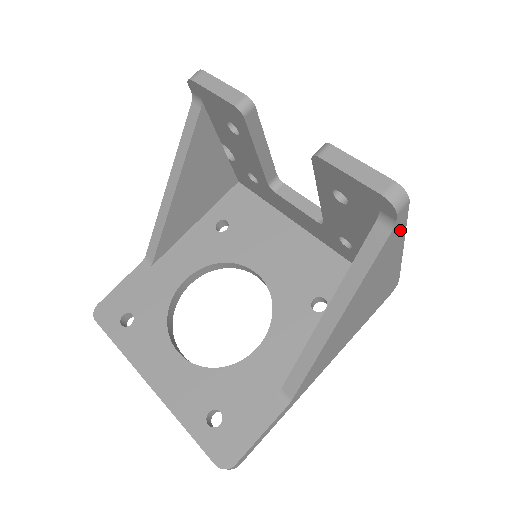
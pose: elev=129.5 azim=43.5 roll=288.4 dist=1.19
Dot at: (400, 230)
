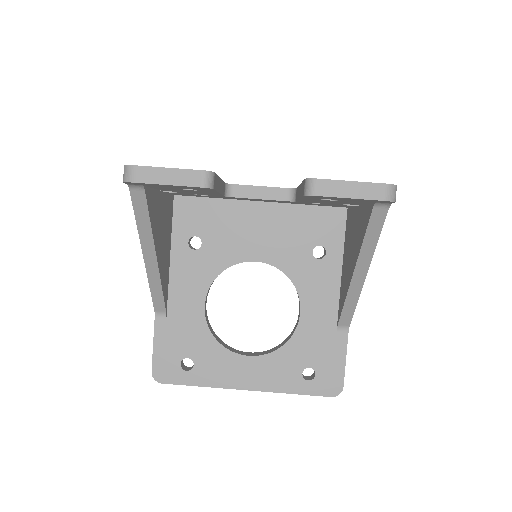
Dot at: occluded
